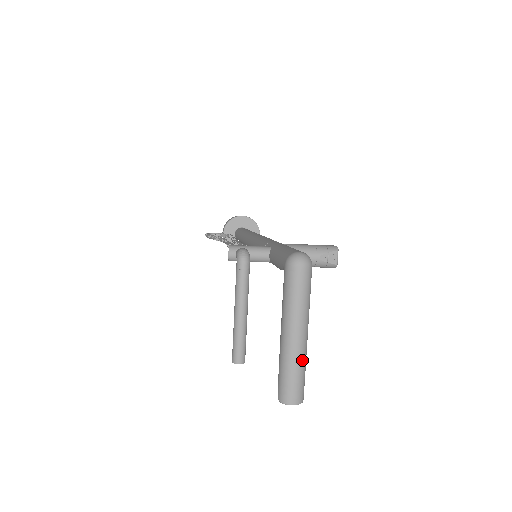
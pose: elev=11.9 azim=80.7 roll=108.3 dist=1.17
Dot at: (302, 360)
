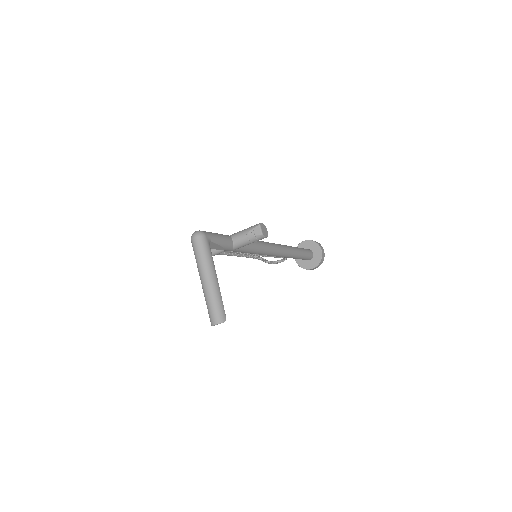
Dot at: (212, 294)
